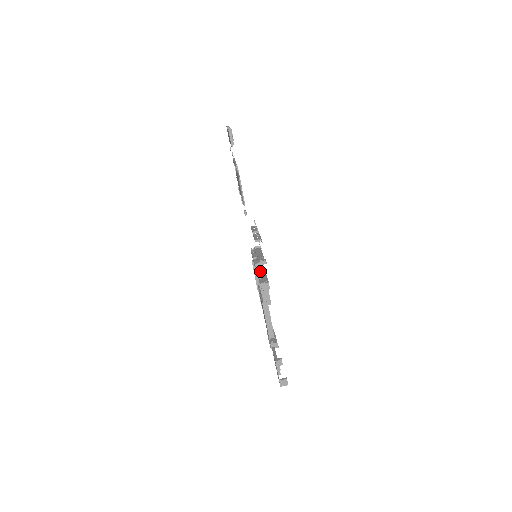
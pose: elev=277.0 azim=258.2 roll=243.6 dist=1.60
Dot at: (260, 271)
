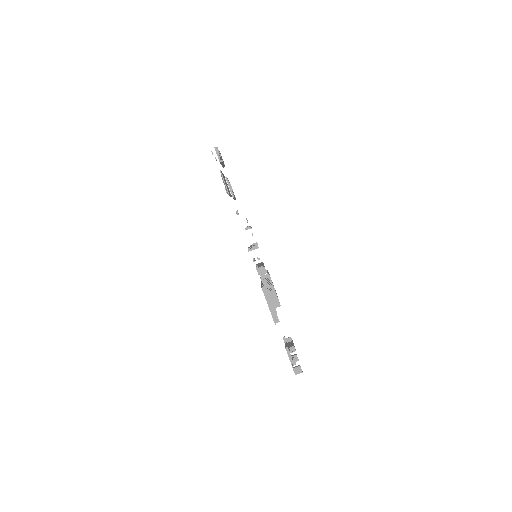
Dot at: (259, 264)
